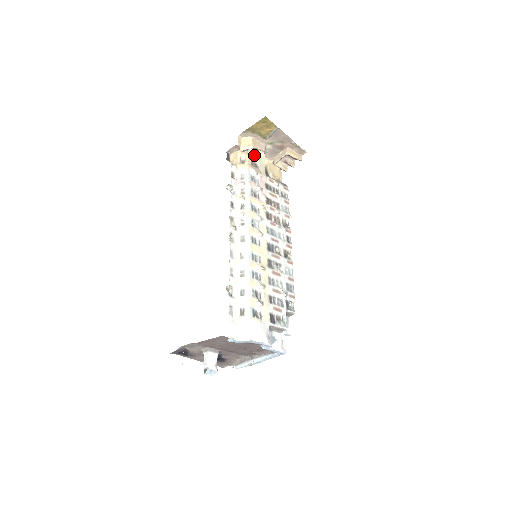
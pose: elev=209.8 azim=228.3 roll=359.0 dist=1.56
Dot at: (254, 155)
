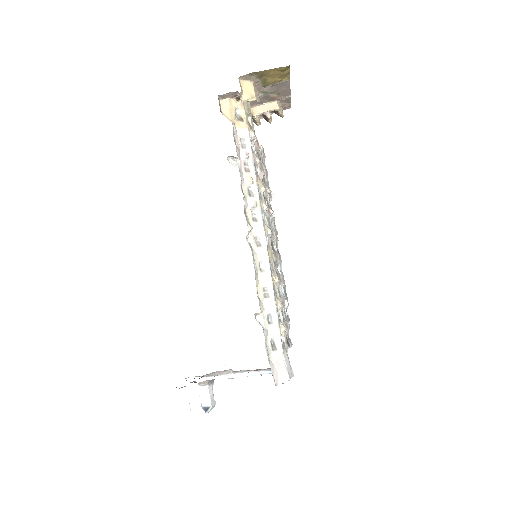
Dot at: (247, 107)
